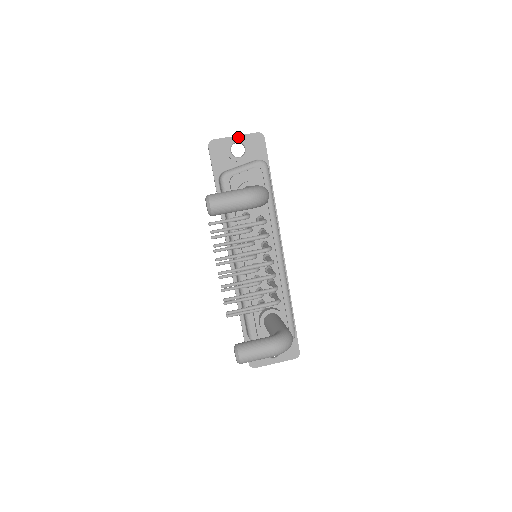
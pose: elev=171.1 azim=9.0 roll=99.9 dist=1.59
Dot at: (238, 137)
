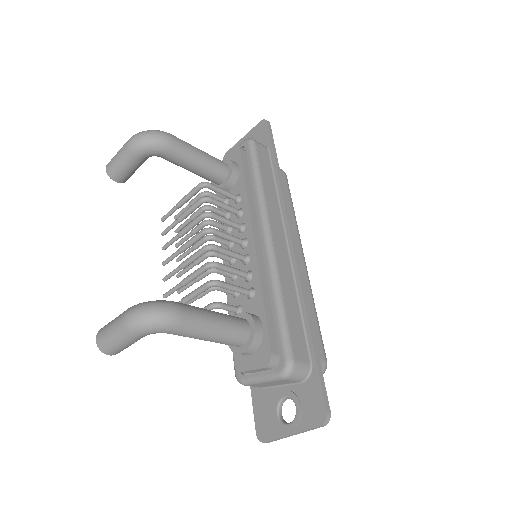
Dot at: (245, 137)
